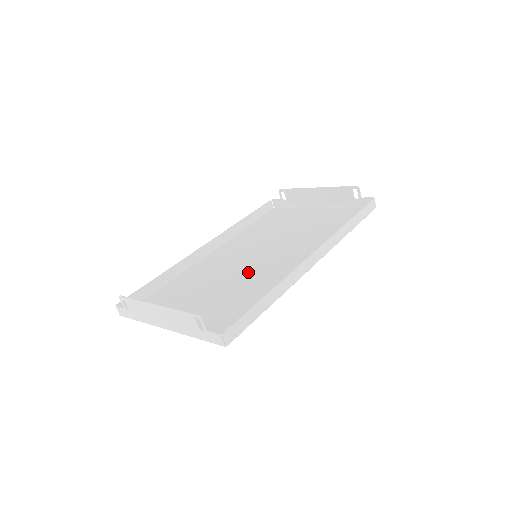
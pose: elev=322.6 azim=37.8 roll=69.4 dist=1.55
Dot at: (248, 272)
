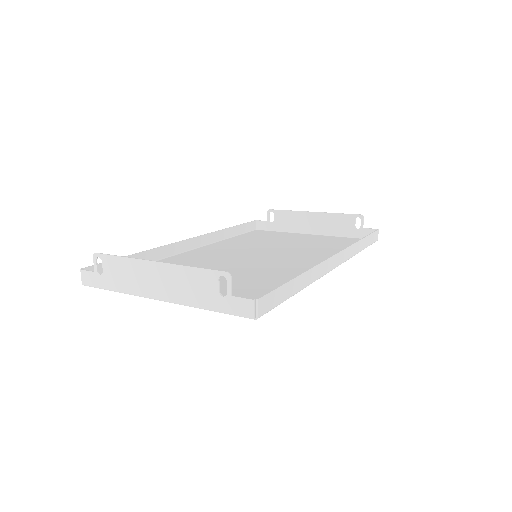
Dot at: (252, 266)
